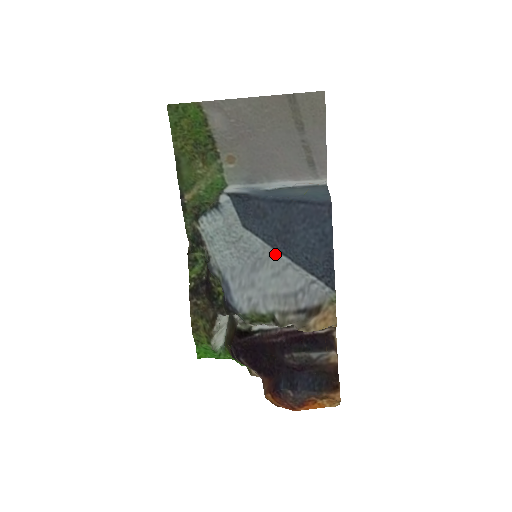
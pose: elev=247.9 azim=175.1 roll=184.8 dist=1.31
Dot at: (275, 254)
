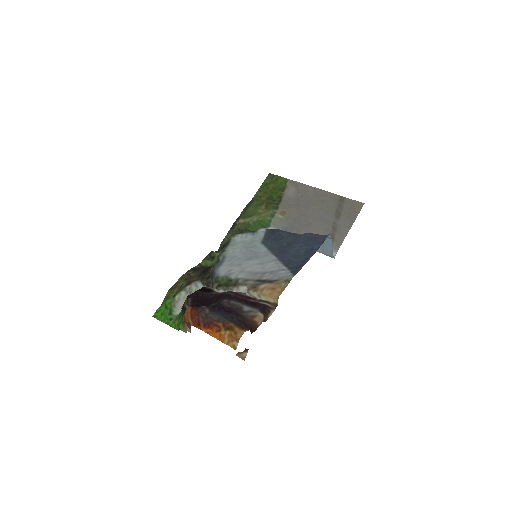
Dot at: (270, 255)
